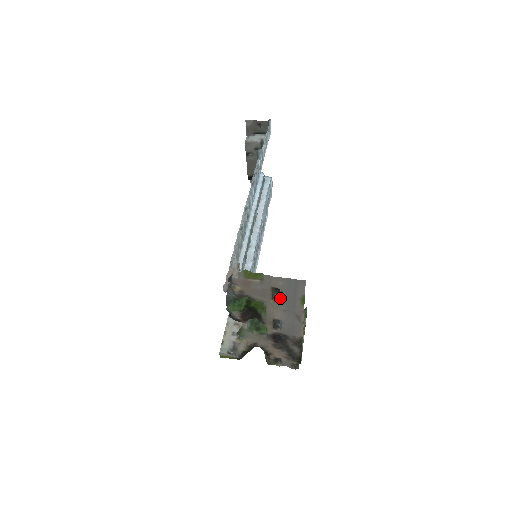
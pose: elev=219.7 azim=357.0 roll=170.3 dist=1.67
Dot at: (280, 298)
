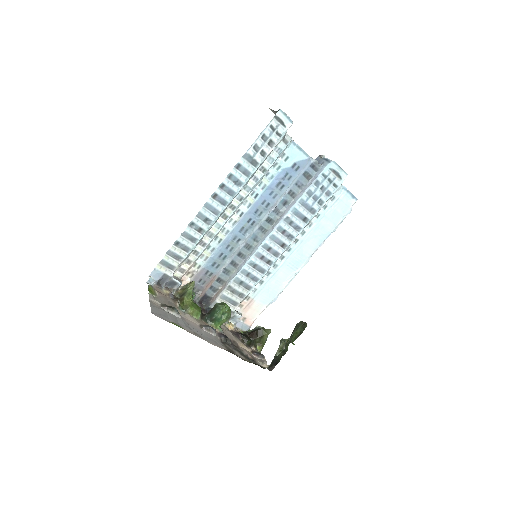
Dot at: (179, 313)
